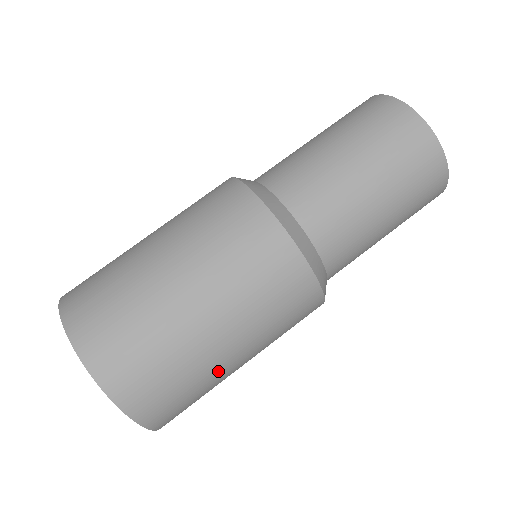
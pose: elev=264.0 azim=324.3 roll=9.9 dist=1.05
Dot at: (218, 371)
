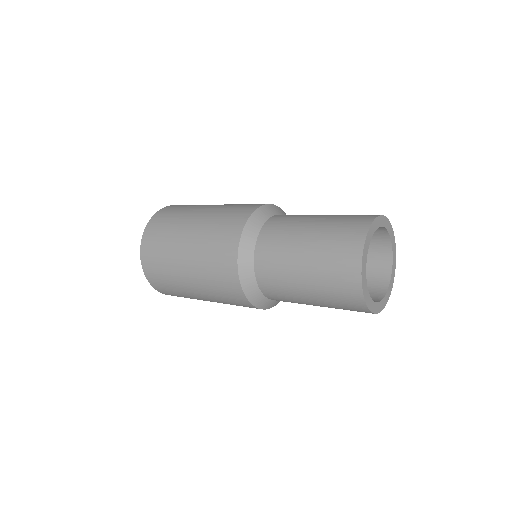
Dot at: occluded
